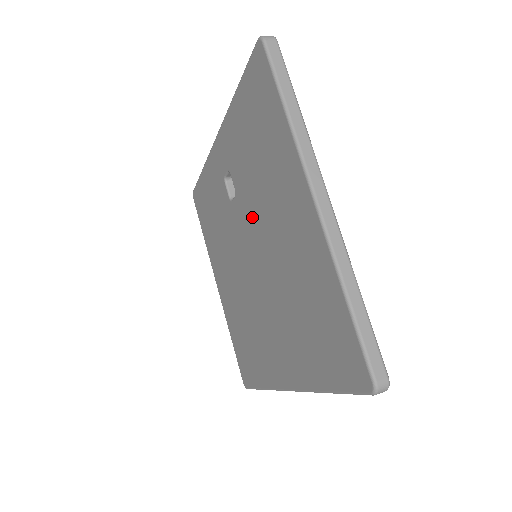
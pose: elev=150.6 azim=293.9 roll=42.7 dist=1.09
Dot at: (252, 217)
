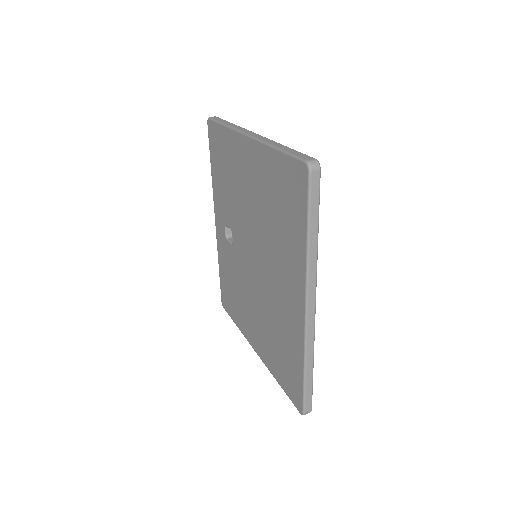
Dot at: (240, 223)
